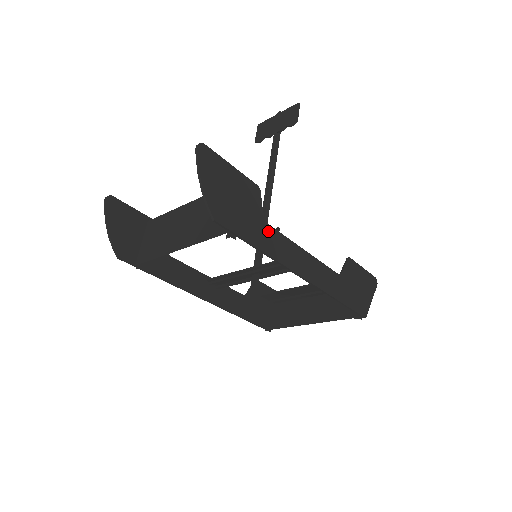
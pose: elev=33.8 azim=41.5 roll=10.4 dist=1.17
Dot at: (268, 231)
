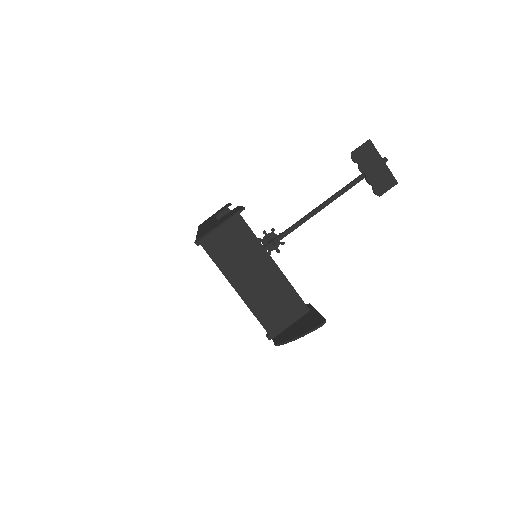
Dot at: occluded
